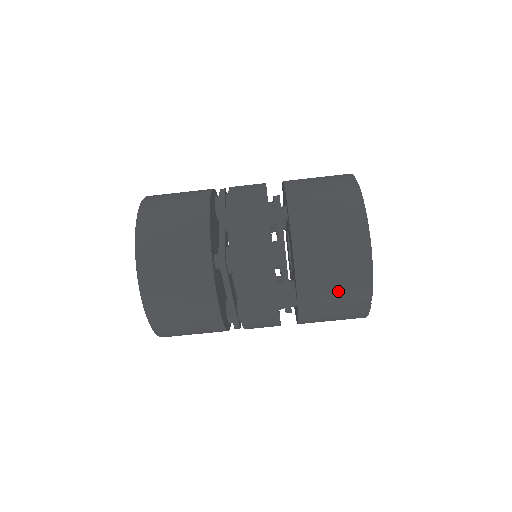
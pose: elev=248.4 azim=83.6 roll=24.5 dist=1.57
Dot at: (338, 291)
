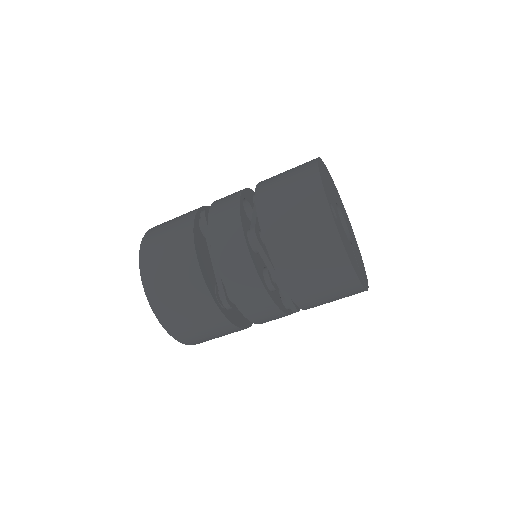
Dot at: (333, 296)
